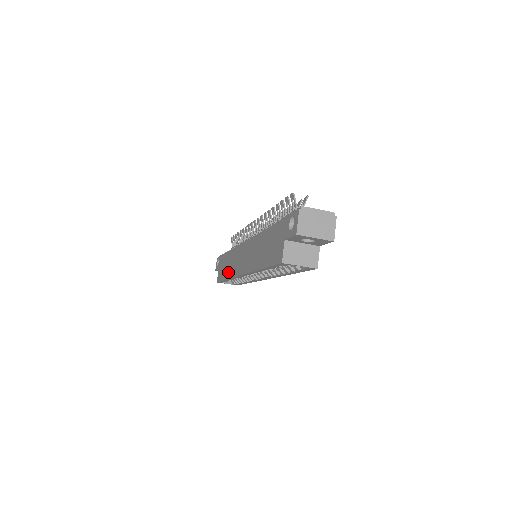
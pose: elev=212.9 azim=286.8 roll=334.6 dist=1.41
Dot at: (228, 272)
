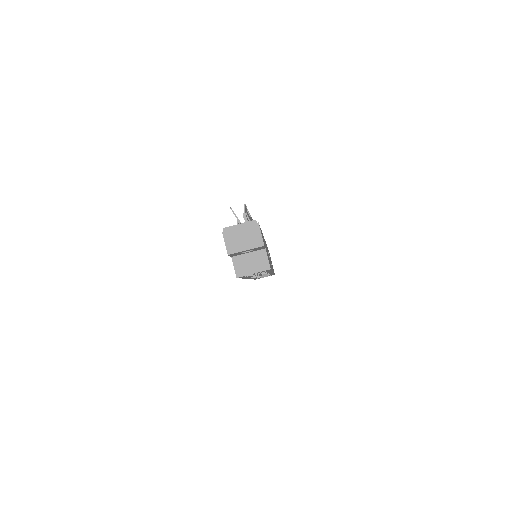
Dot at: occluded
